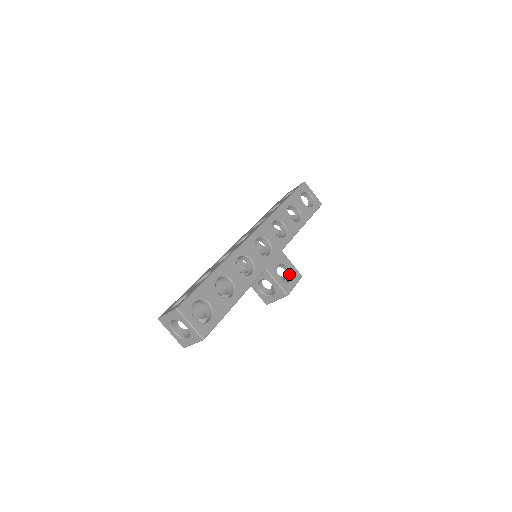
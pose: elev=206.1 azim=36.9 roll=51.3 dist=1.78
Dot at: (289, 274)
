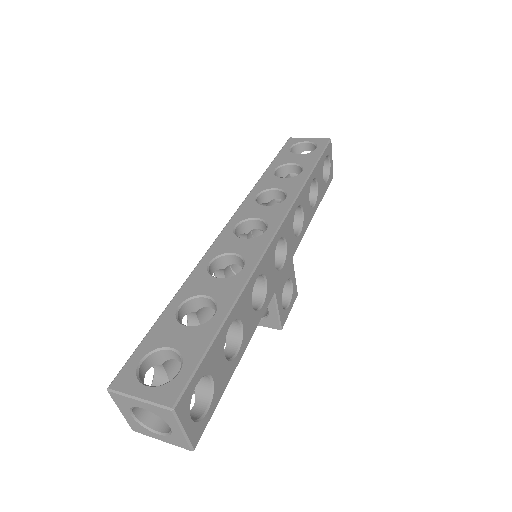
Dot at: (286, 291)
